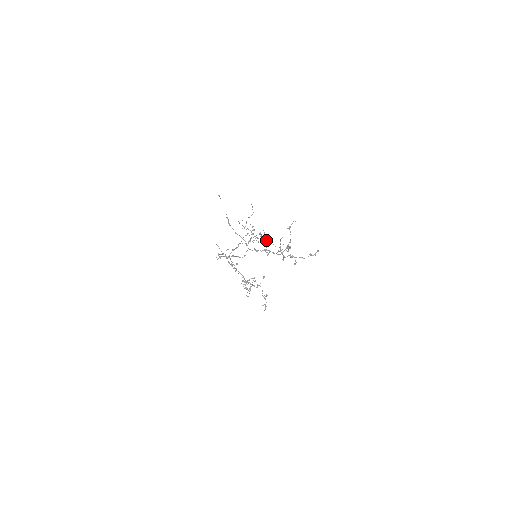
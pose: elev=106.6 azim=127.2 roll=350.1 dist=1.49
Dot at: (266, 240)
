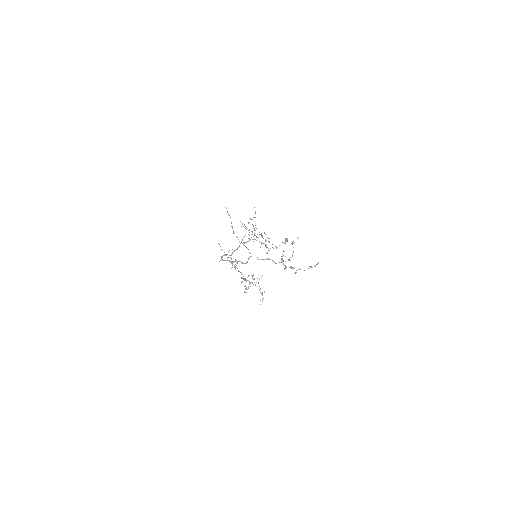
Dot at: occluded
